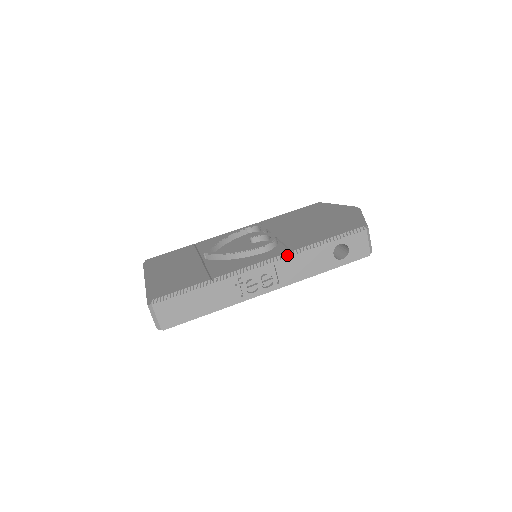
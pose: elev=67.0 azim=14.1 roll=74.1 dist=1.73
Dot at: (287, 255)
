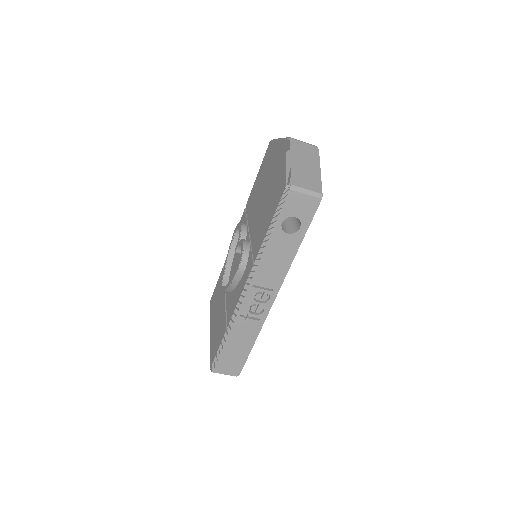
Dot at: (253, 270)
